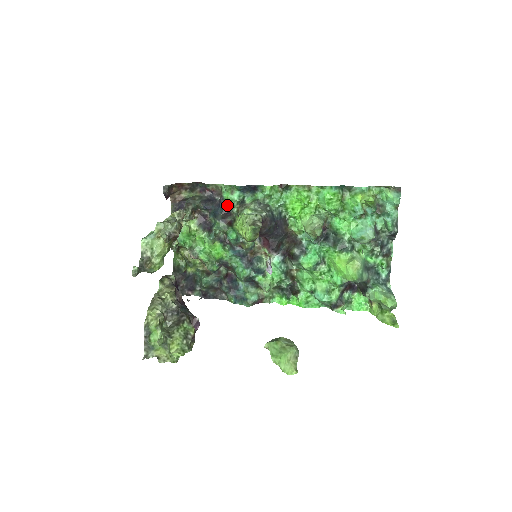
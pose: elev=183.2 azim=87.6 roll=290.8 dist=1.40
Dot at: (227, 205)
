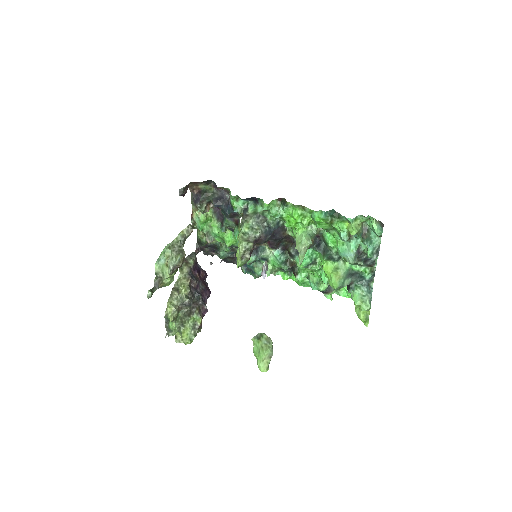
Dot at: (233, 209)
